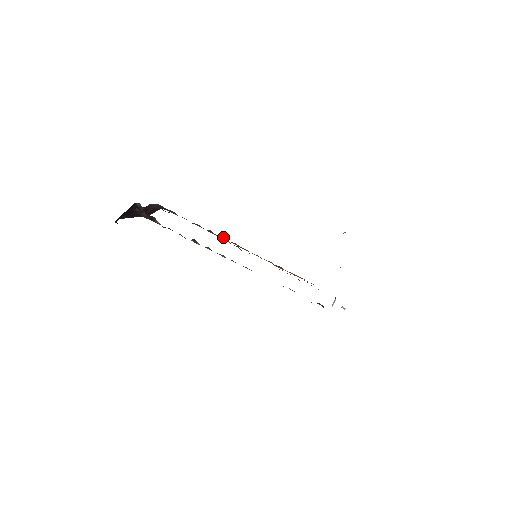
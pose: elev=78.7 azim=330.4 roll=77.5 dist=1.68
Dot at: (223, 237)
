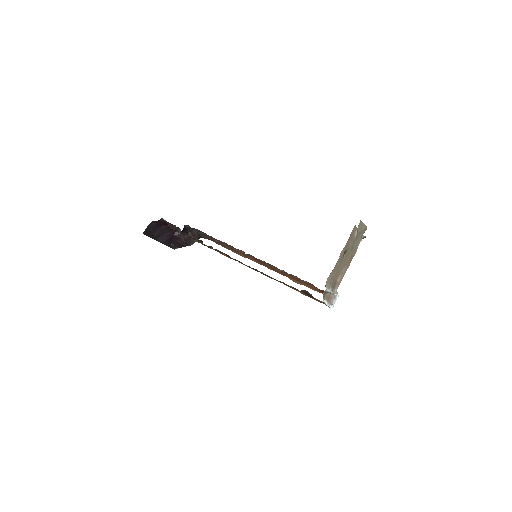
Dot at: (241, 253)
